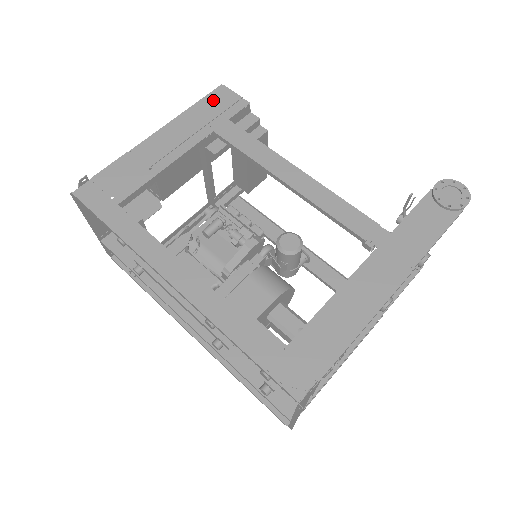
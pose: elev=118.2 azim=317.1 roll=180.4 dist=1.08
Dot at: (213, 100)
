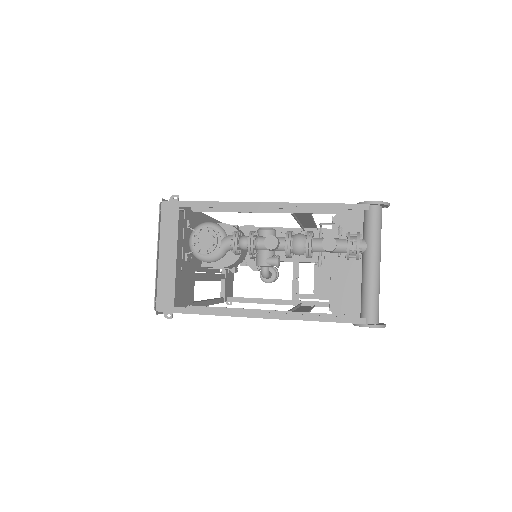
Dot at: occluded
